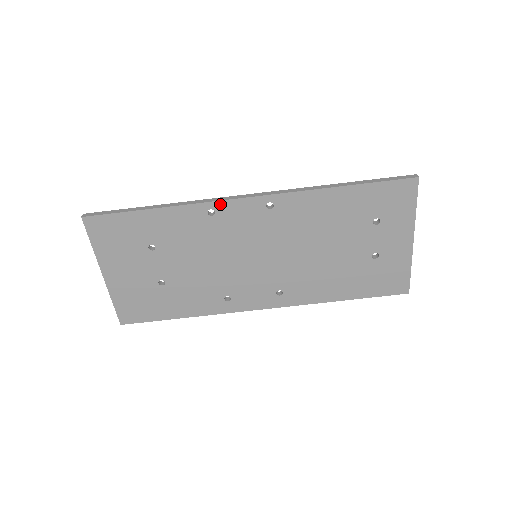
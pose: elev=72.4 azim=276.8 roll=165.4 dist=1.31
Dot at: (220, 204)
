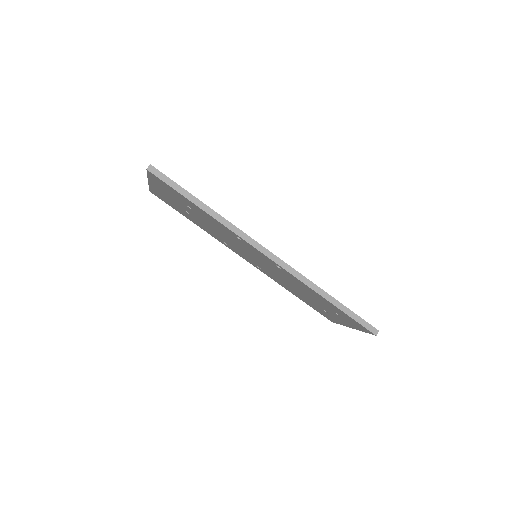
Dot at: (247, 243)
